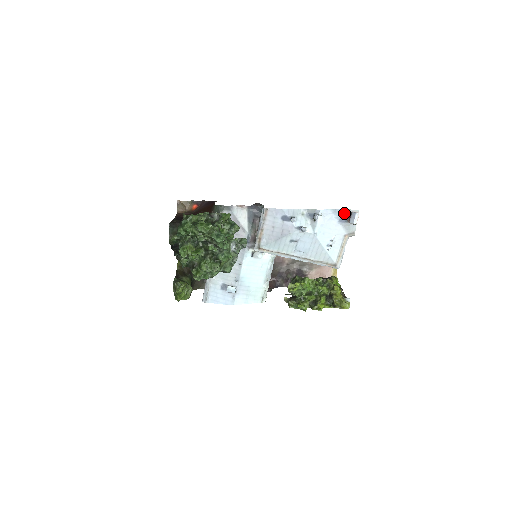
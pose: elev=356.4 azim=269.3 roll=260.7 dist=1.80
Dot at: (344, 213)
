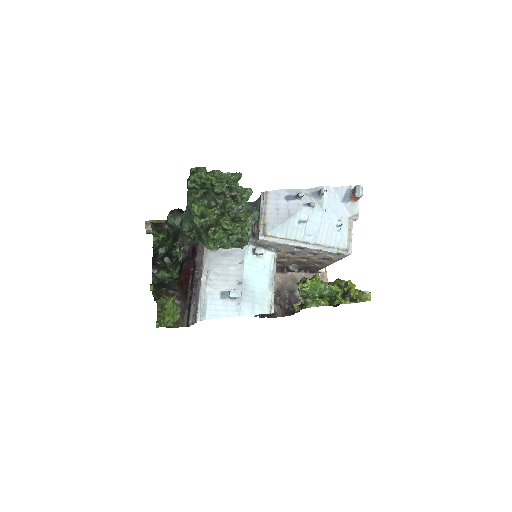
Dot at: (346, 191)
